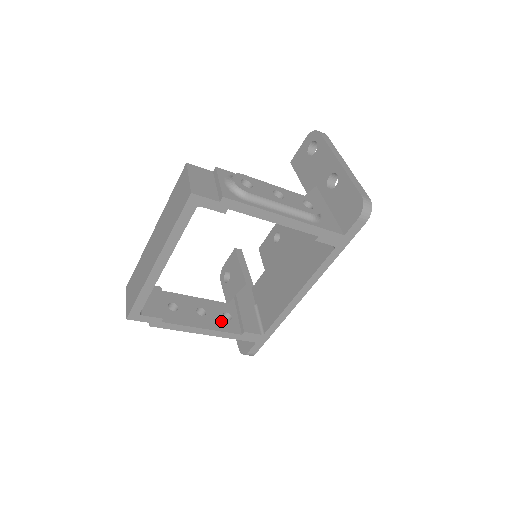
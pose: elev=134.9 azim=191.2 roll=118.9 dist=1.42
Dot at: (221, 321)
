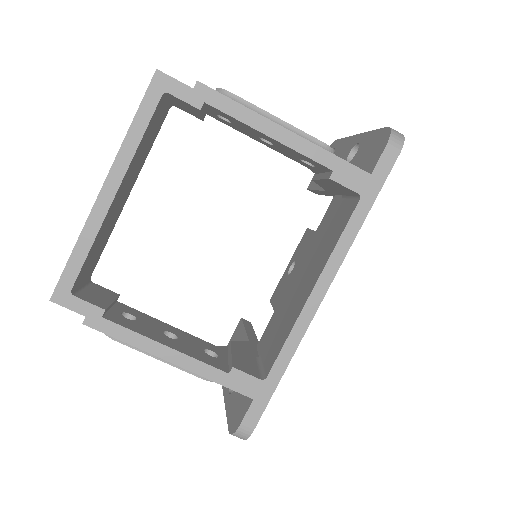
Dot at: (199, 352)
